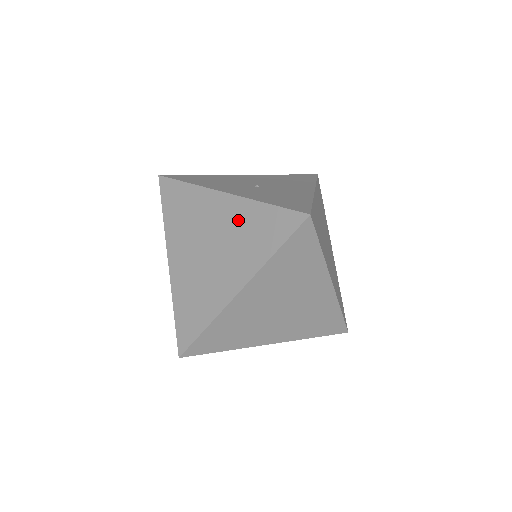
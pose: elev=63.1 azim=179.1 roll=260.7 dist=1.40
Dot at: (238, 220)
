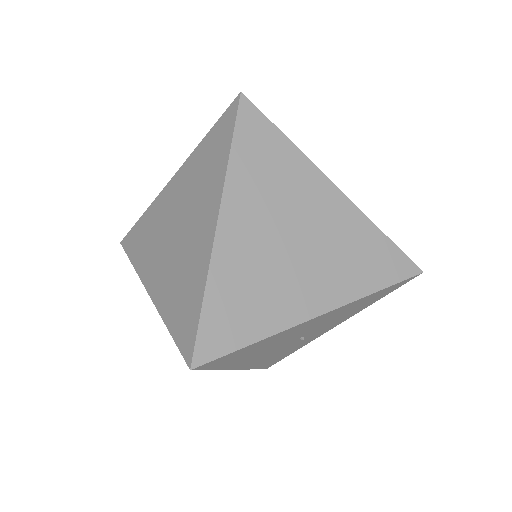
Dot at: (190, 177)
